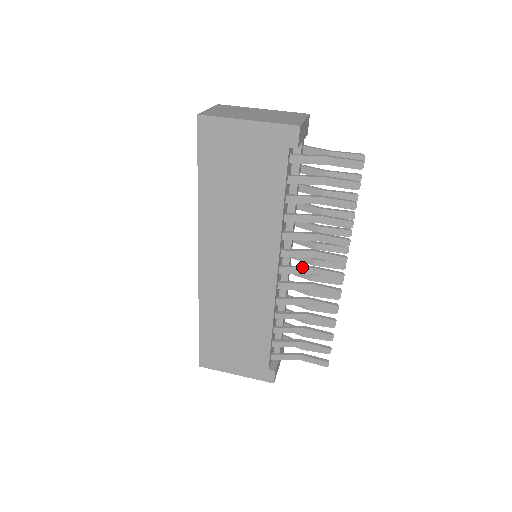
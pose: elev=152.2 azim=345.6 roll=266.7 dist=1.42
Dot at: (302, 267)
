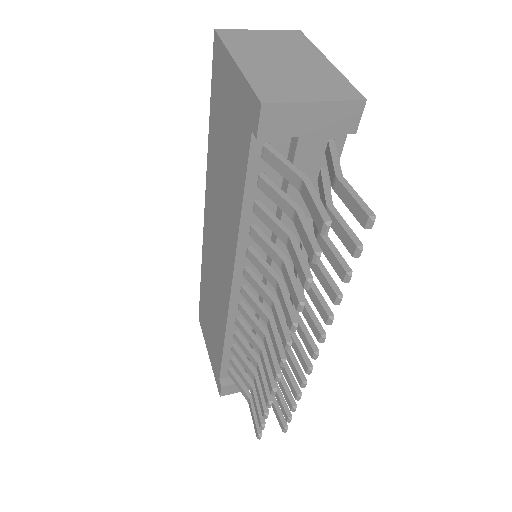
Dot at: (260, 308)
